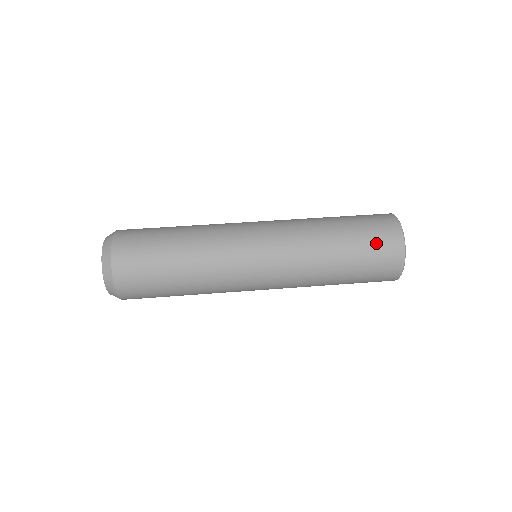
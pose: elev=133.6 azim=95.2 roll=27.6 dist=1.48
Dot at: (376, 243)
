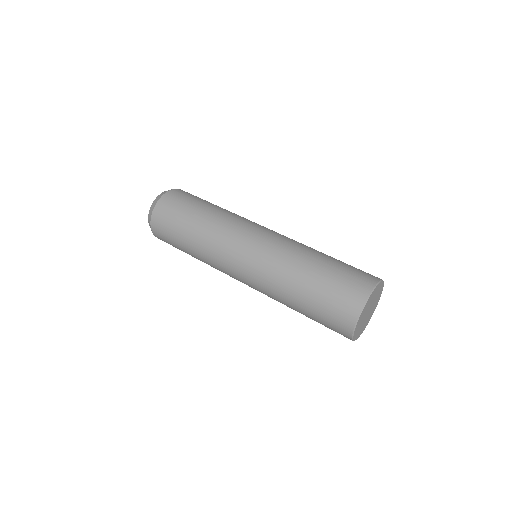
Dot at: (329, 313)
